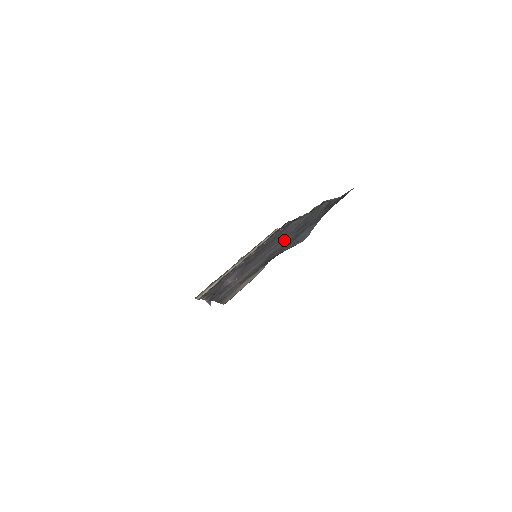
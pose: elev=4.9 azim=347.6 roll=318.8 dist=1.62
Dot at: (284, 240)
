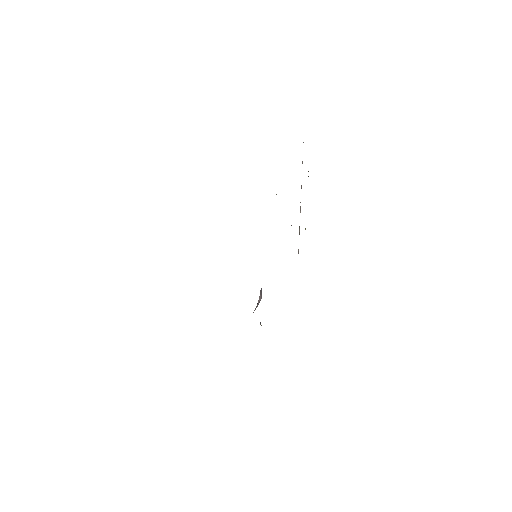
Dot at: occluded
